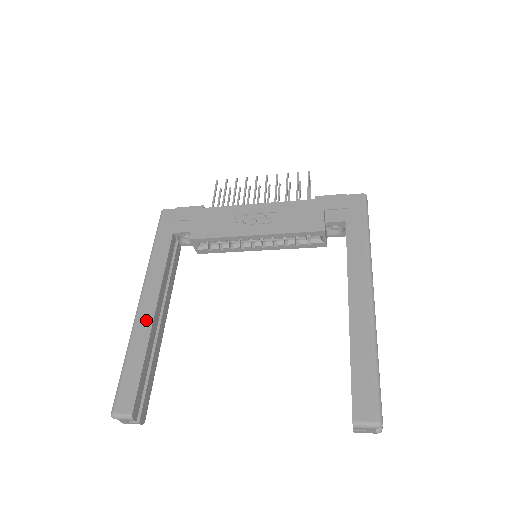
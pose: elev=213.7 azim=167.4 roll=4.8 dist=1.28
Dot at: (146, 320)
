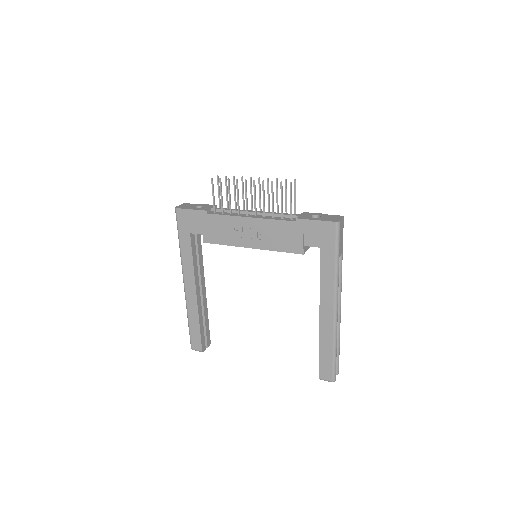
Dot at: (192, 300)
